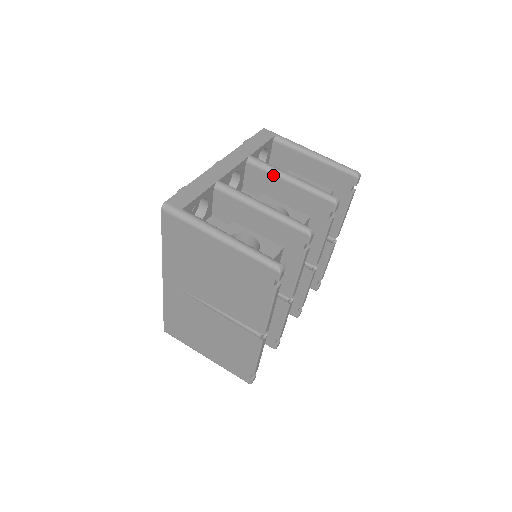
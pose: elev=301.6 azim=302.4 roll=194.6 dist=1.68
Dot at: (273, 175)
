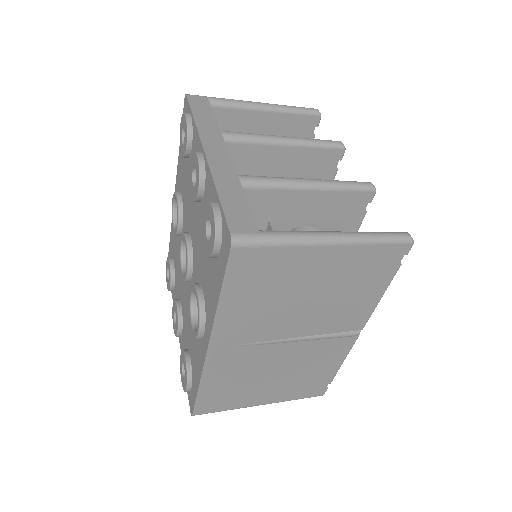
Dot at: (263, 144)
